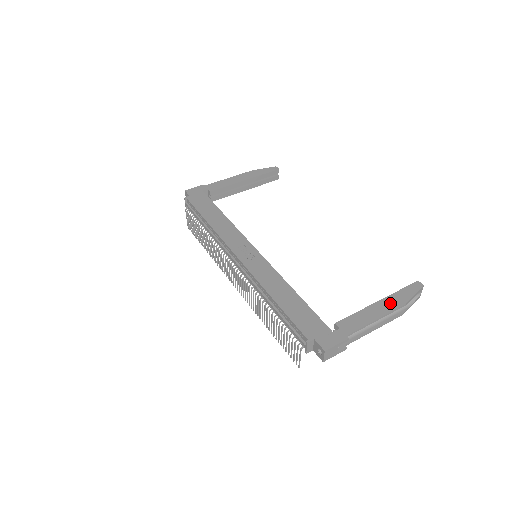
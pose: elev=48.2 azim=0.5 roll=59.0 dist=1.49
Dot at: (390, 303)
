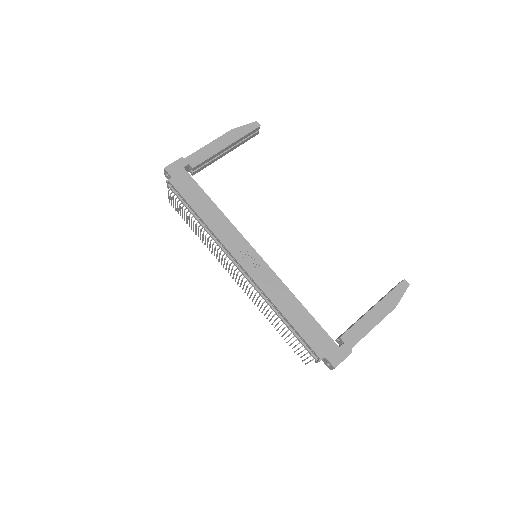
Dot at: (383, 308)
